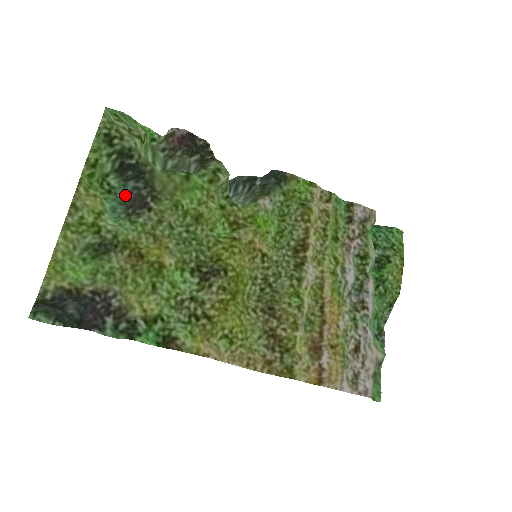
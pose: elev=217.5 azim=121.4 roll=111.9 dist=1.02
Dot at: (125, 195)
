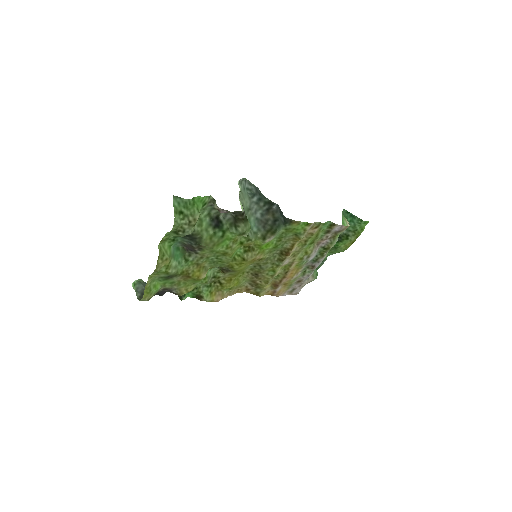
Dot at: (183, 241)
